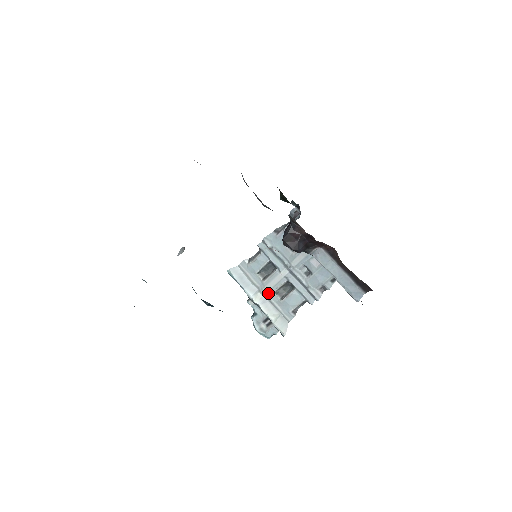
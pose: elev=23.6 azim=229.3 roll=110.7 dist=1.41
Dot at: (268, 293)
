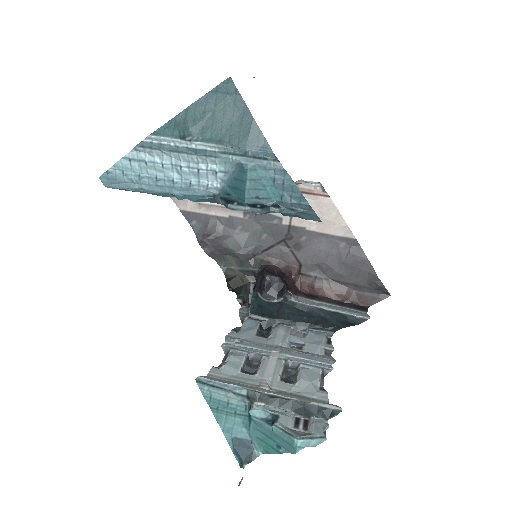
Dot at: (272, 384)
